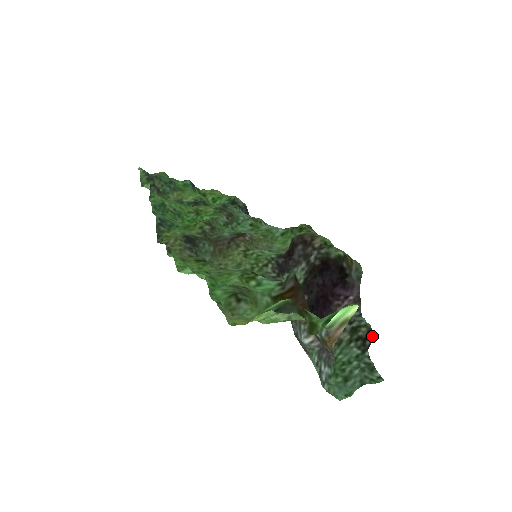
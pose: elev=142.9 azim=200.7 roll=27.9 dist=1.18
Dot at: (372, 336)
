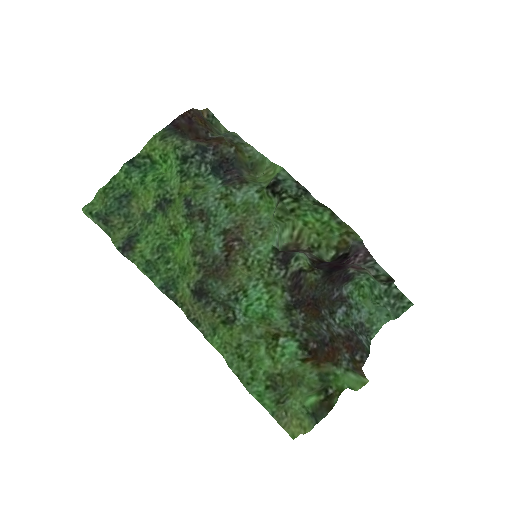
Dot at: (392, 281)
